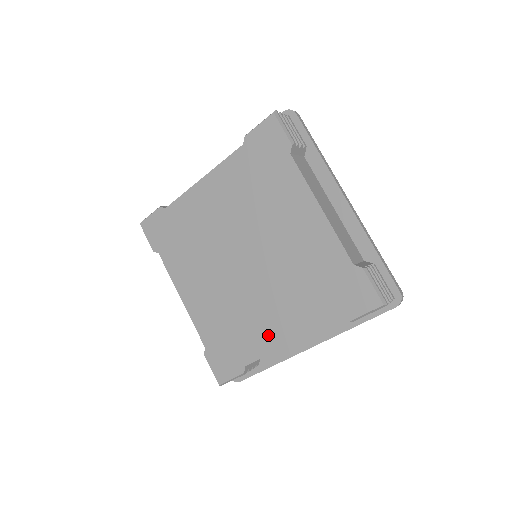
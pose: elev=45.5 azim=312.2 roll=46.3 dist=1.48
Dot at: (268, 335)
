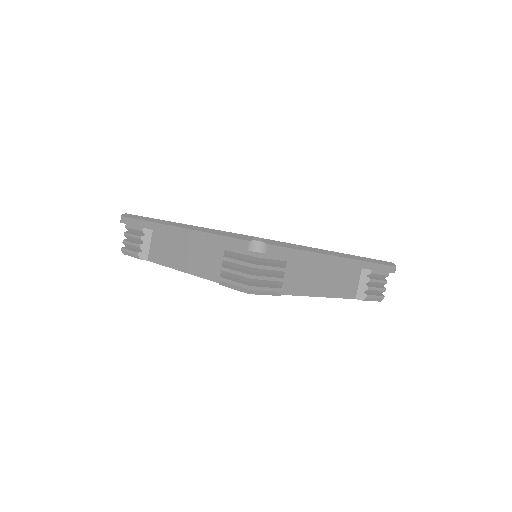
Dot at: occluded
